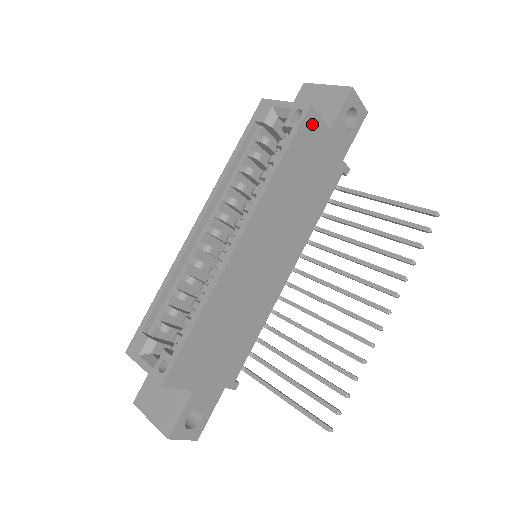
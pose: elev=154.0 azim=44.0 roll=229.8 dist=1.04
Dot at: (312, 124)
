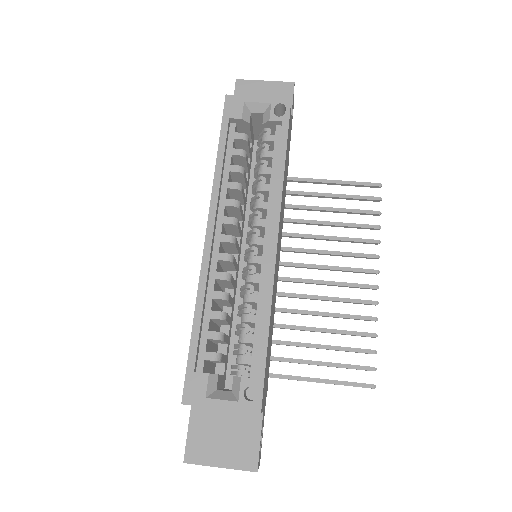
Dot at: (290, 117)
